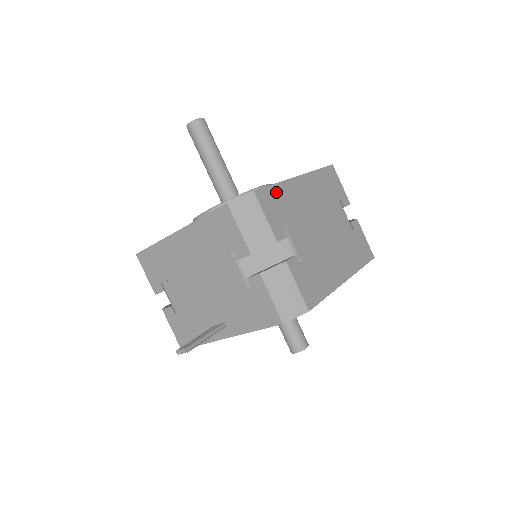
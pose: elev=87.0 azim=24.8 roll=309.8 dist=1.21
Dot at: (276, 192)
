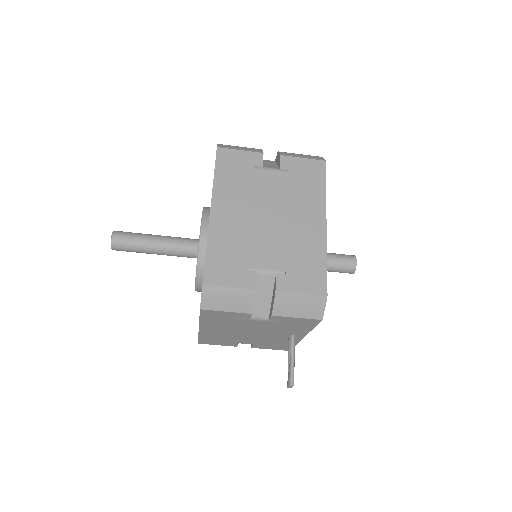
Dot at: (214, 255)
